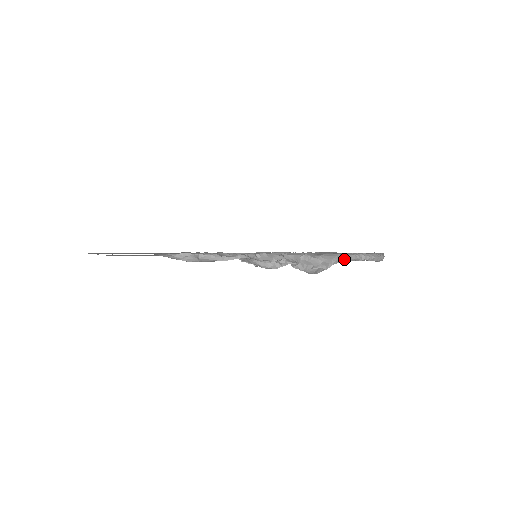
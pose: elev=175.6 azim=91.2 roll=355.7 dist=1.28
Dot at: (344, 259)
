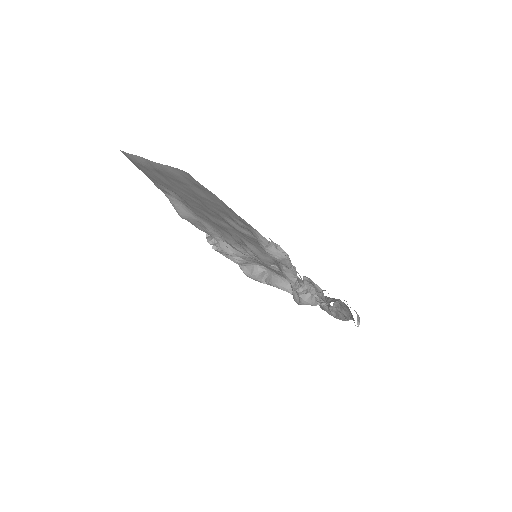
Dot at: occluded
